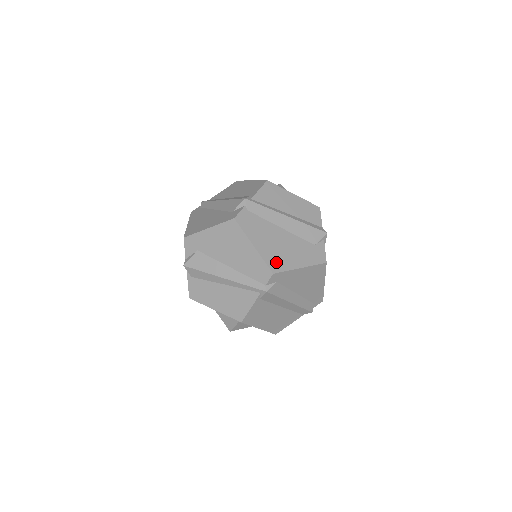
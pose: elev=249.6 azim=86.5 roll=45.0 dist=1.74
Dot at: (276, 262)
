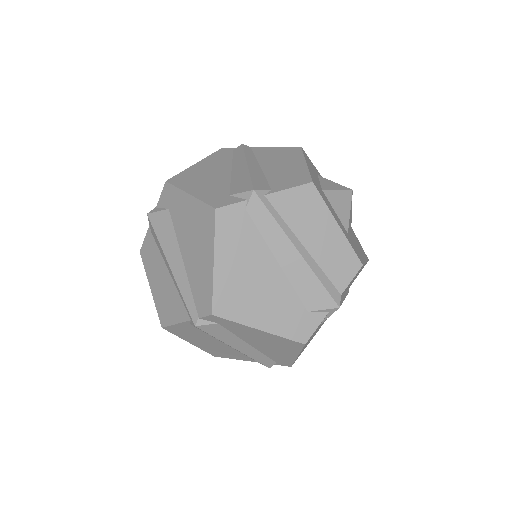
Dot at: (229, 302)
